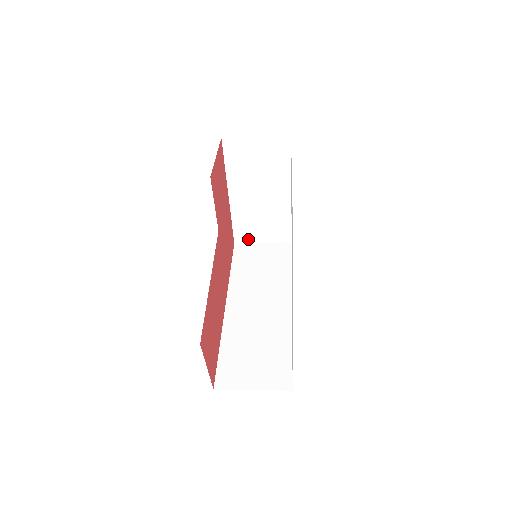
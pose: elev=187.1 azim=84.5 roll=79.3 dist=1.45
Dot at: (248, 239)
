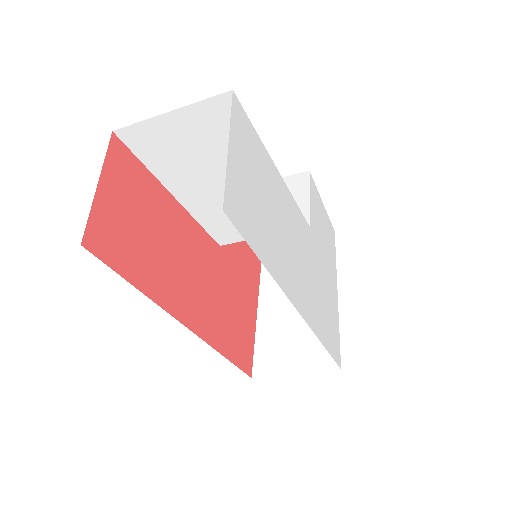
Dot at: (273, 369)
